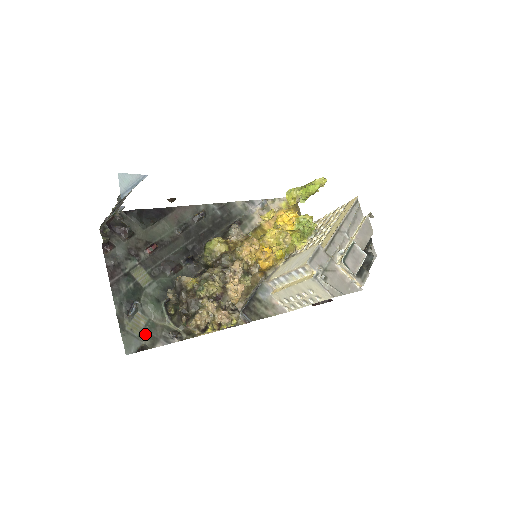
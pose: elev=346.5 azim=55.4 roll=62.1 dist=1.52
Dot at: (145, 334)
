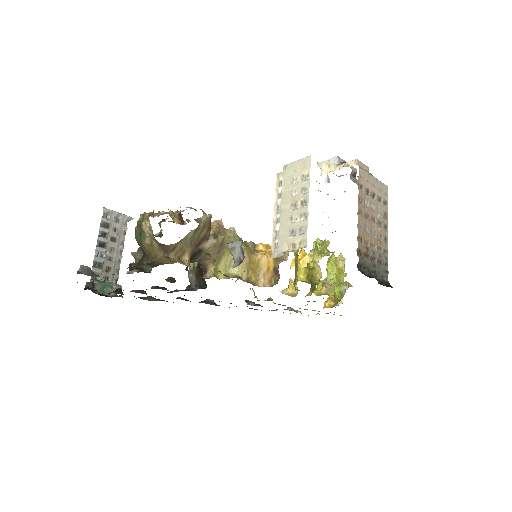
Dot at: occluded
